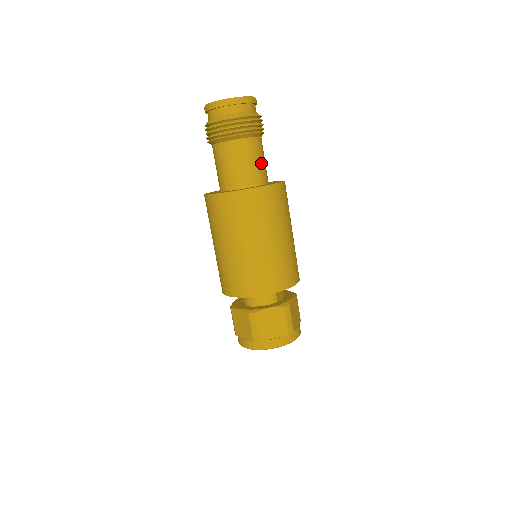
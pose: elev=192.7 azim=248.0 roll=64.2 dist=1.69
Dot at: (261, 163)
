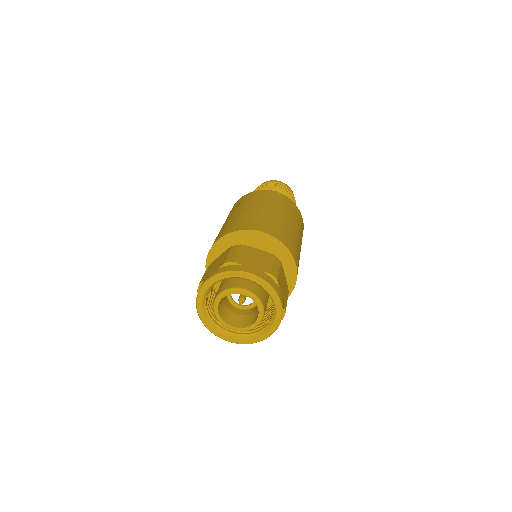
Dot at: occluded
